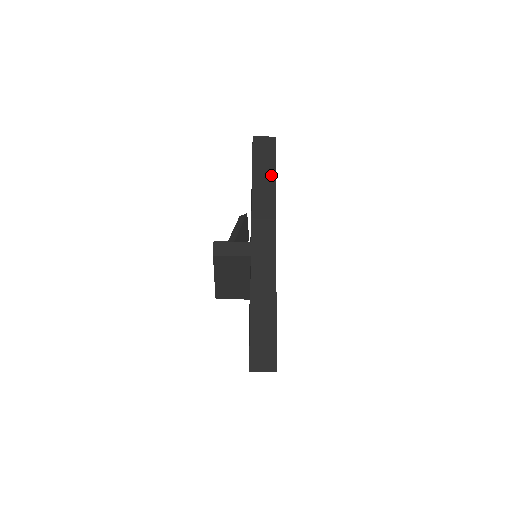
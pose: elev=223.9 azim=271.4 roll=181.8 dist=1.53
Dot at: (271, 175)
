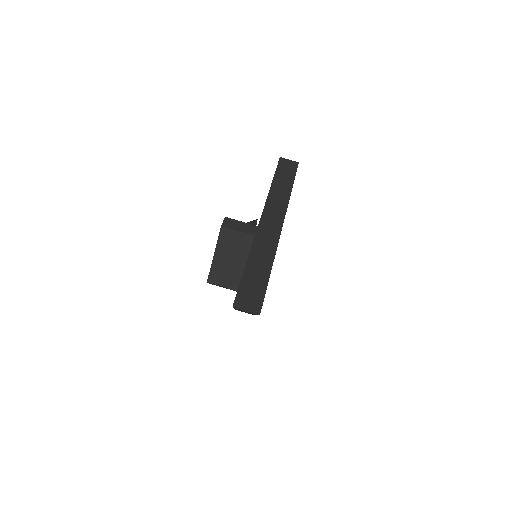
Dot at: (289, 182)
